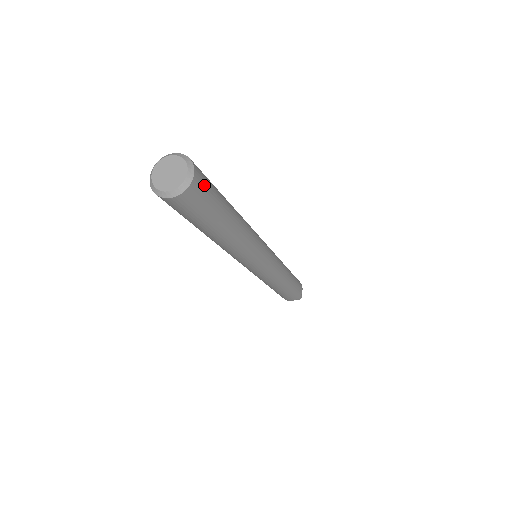
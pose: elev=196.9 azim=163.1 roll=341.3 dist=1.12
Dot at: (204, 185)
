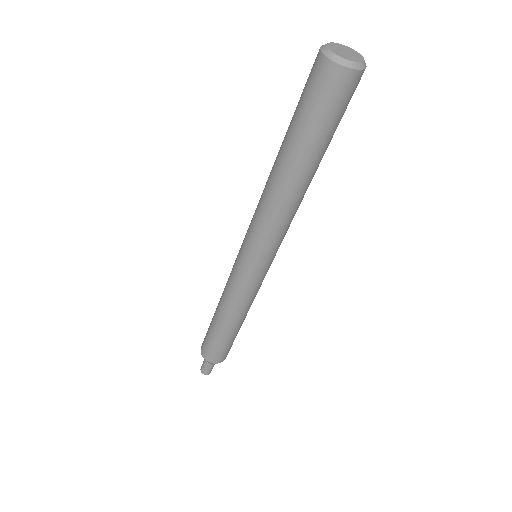
Dot at: occluded
